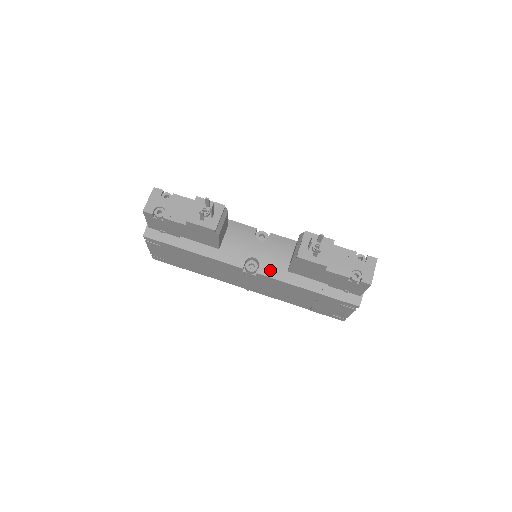
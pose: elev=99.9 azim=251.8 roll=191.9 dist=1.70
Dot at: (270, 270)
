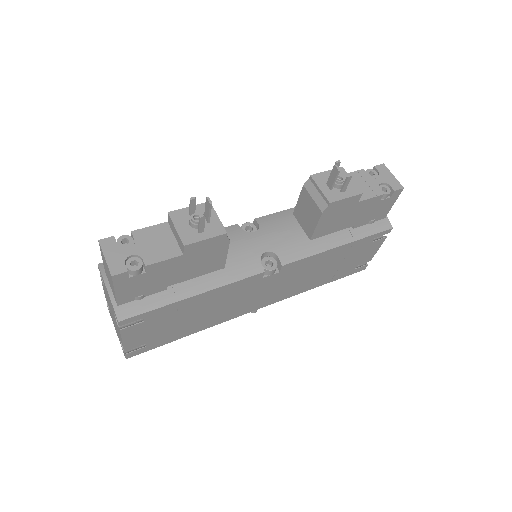
Dot at: (292, 253)
